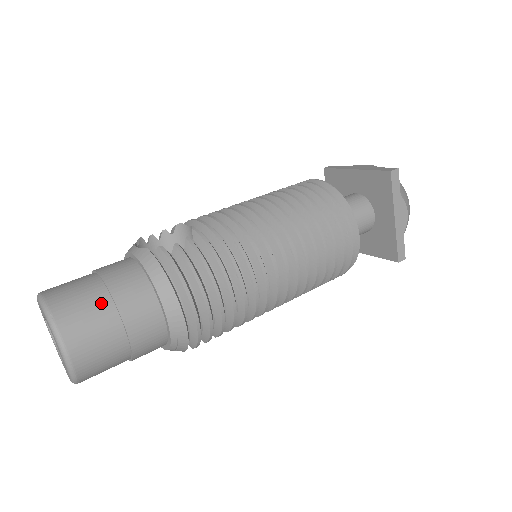
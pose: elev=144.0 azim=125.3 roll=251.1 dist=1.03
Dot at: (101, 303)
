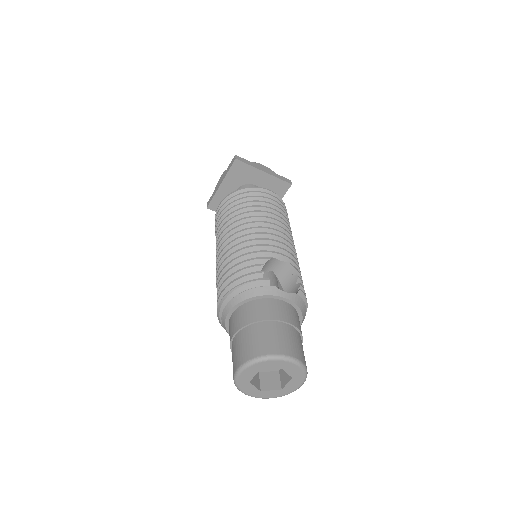
Dot at: occluded
